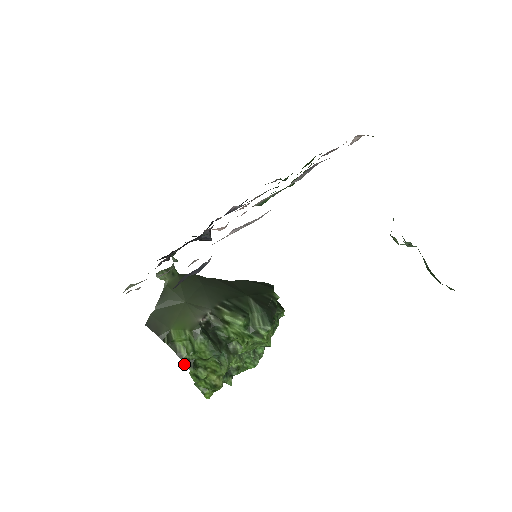
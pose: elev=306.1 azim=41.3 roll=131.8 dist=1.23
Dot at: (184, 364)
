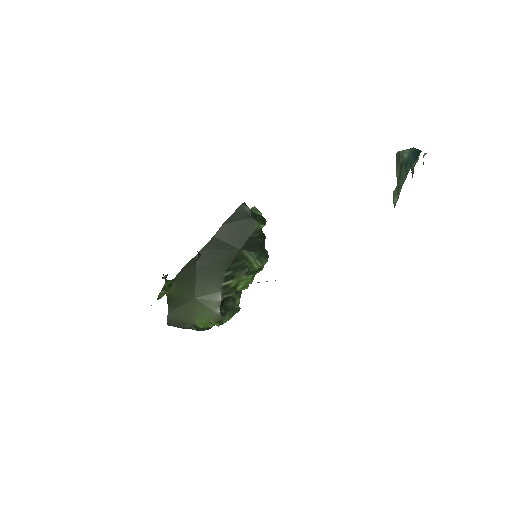
Dot at: occluded
